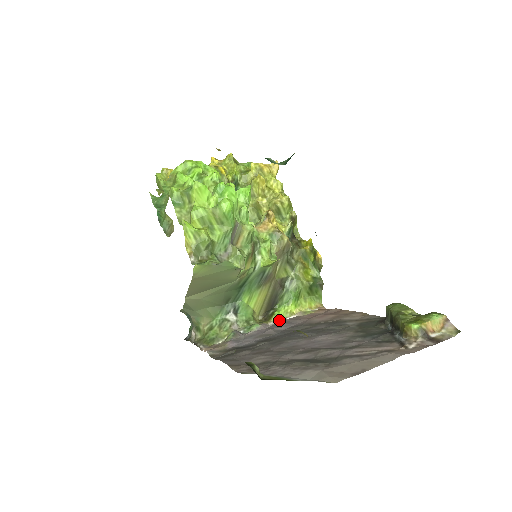
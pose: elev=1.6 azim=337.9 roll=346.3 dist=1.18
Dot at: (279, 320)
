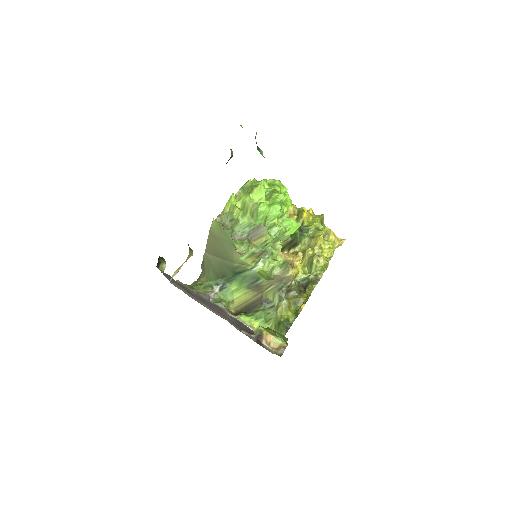
Dot at: (240, 320)
